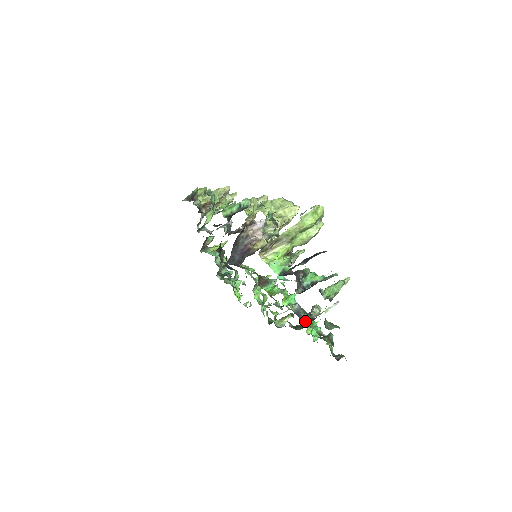
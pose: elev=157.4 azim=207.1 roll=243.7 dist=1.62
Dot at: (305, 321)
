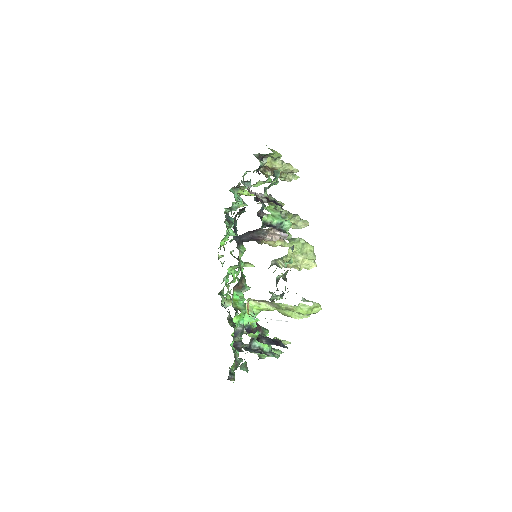
Dot at: (234, 345)
